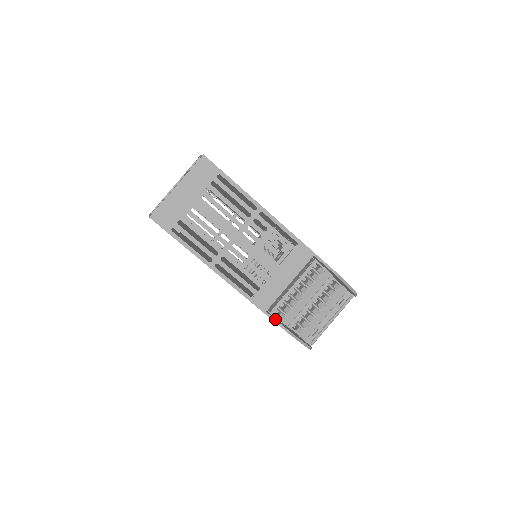
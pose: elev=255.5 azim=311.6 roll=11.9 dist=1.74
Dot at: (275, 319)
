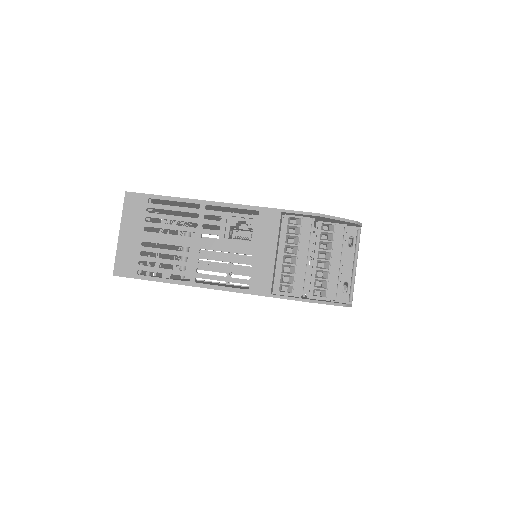
Dot at: (284, 296)
